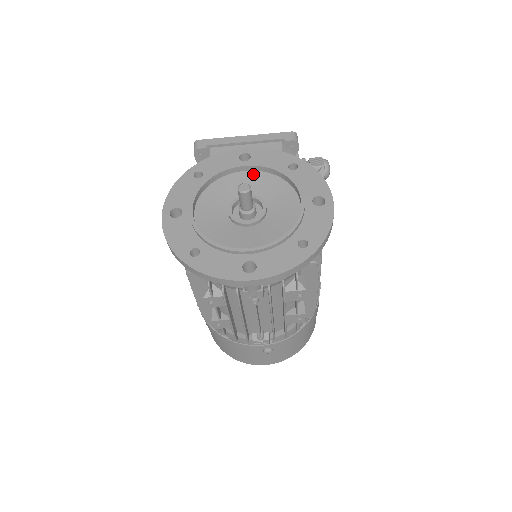
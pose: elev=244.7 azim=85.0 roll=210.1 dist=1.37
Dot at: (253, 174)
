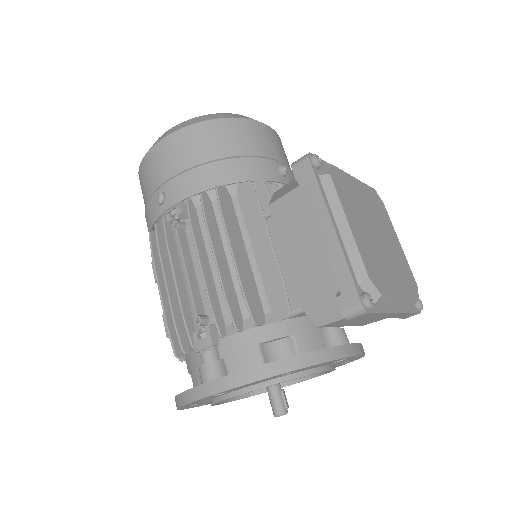
Dot at: occluded
